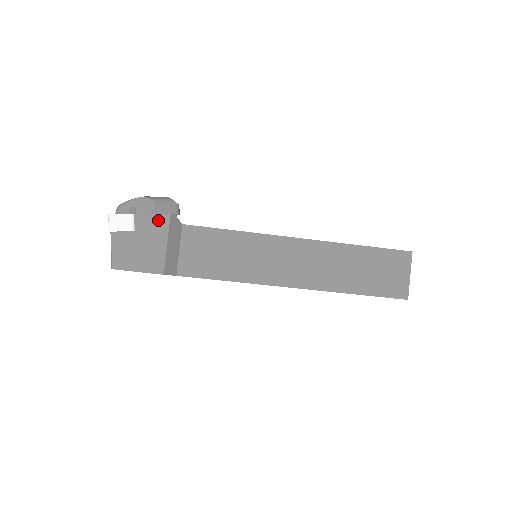
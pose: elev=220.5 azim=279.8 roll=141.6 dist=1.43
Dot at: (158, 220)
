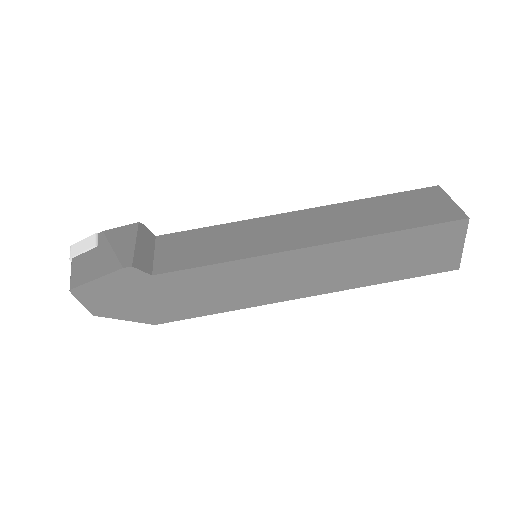
Dot at: (125, 230)
